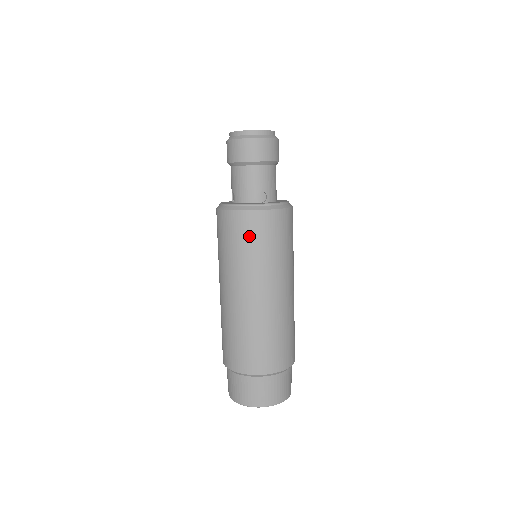
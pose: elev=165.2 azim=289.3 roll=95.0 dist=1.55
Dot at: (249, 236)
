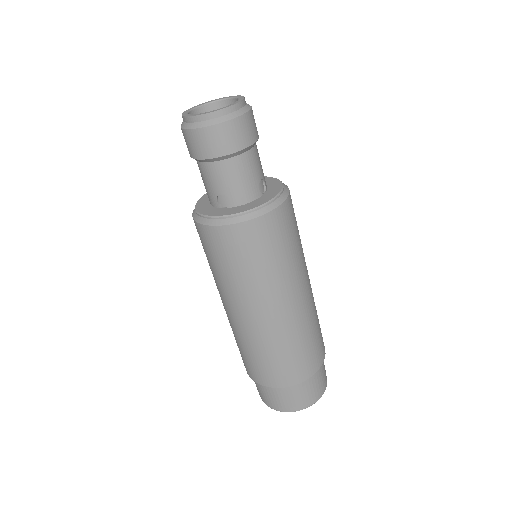
Dot at: (209, 251)
